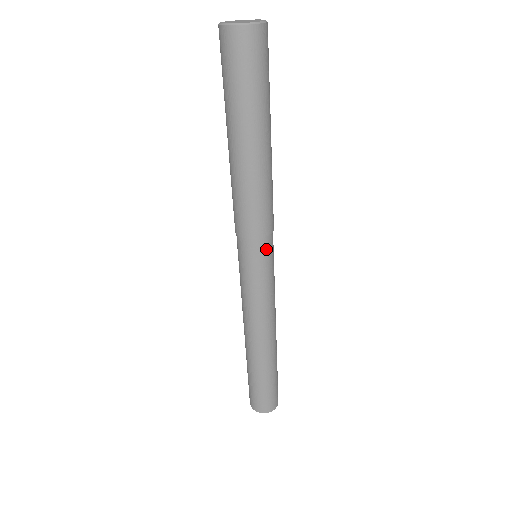
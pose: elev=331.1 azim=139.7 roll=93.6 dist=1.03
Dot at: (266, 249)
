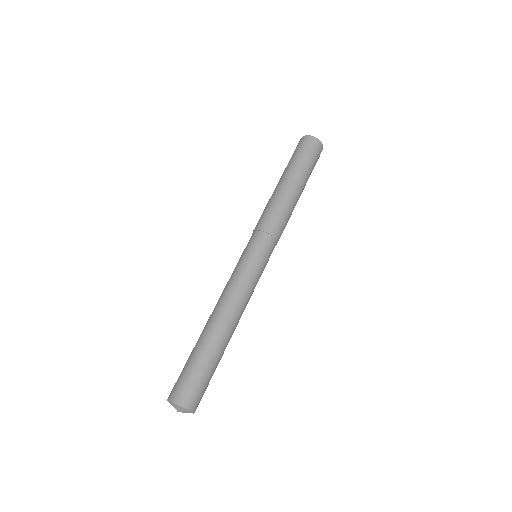
Dot at: (259, 240)
